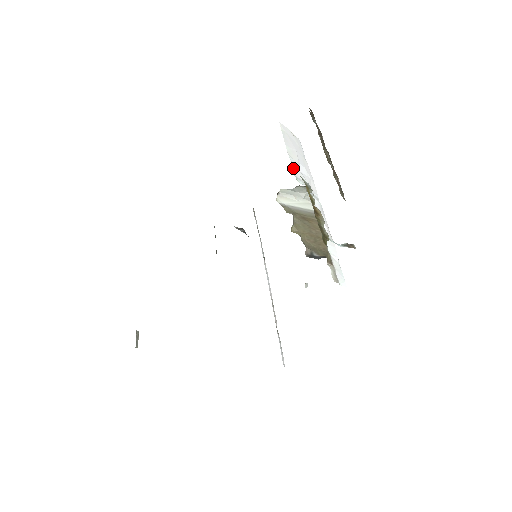
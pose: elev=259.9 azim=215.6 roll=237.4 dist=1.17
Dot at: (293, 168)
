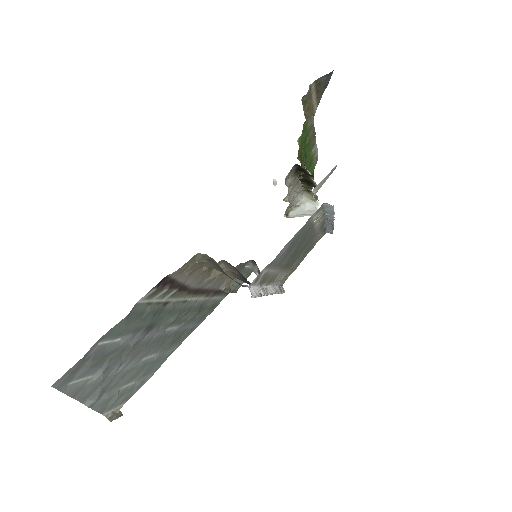
Dot at: occluded
